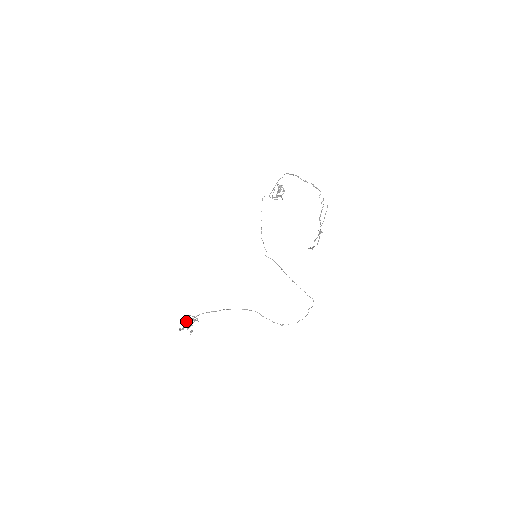
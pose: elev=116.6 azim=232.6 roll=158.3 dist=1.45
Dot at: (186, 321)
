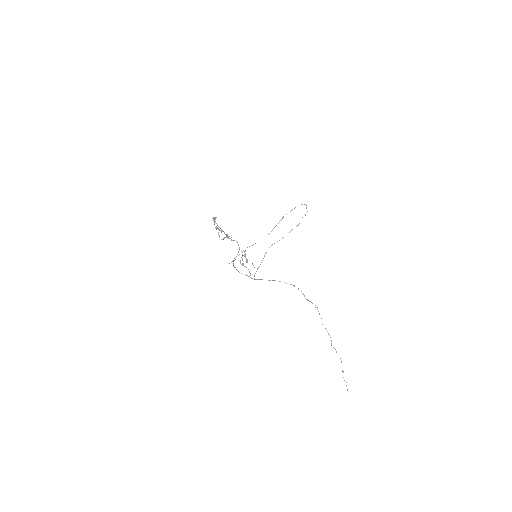
Dot at: occluded
